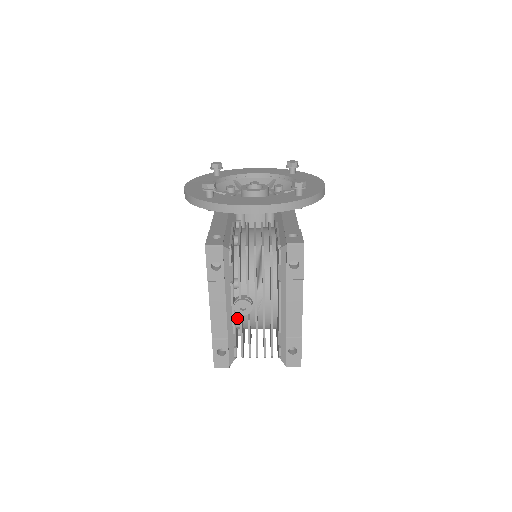
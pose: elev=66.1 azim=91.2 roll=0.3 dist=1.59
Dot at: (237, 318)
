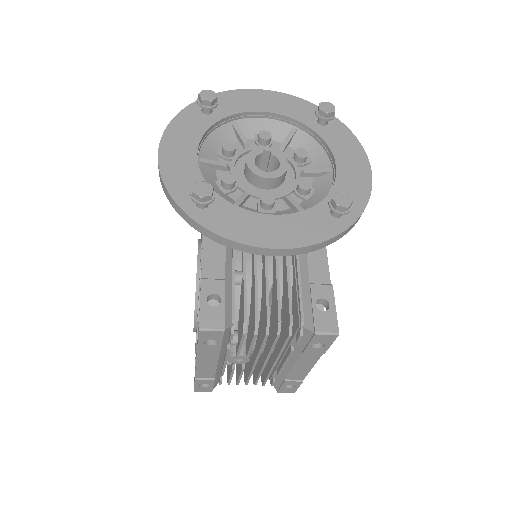
Dot at: occluded
